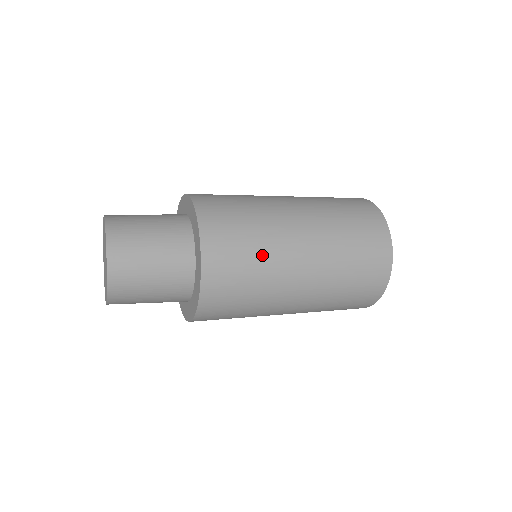
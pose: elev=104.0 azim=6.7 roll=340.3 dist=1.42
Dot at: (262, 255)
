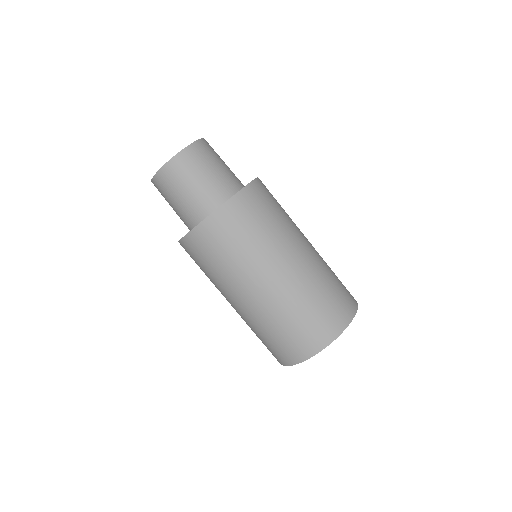
Dot at: (254, 245)
